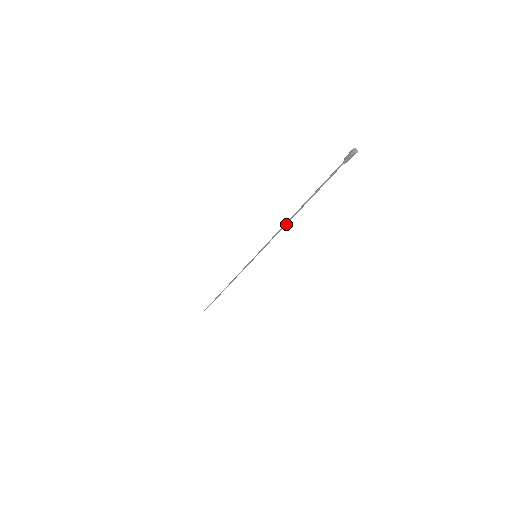
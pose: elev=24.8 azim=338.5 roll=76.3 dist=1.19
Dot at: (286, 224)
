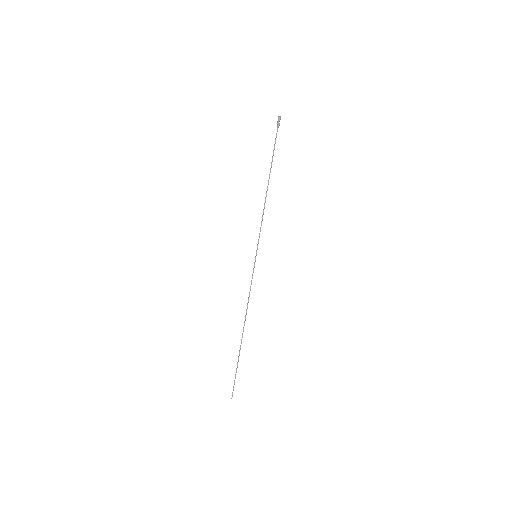
Dot at: (265, 201)
